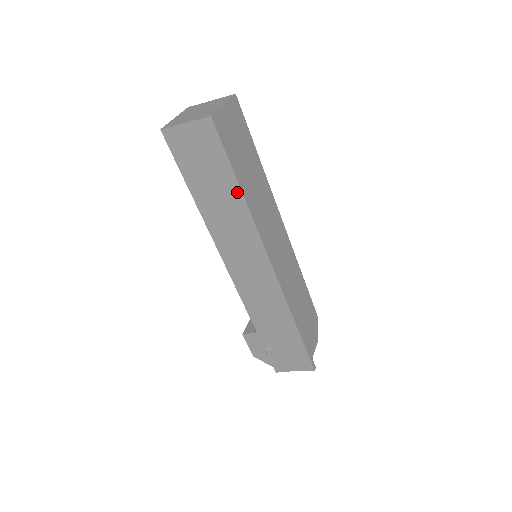
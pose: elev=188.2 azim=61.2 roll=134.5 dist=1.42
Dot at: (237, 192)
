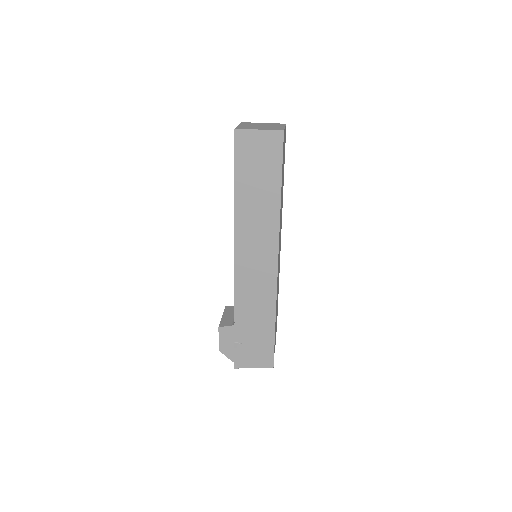
Dot at: (277, 194)
